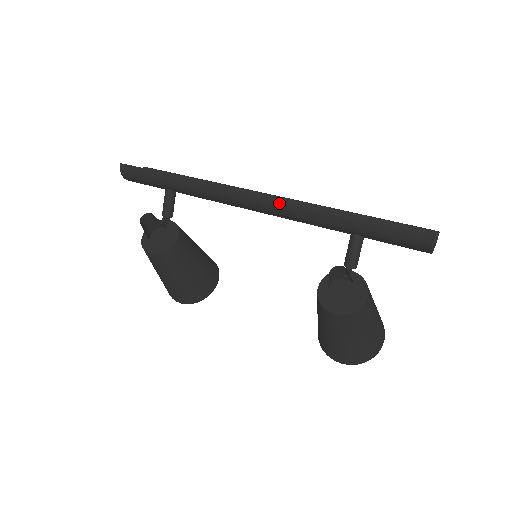
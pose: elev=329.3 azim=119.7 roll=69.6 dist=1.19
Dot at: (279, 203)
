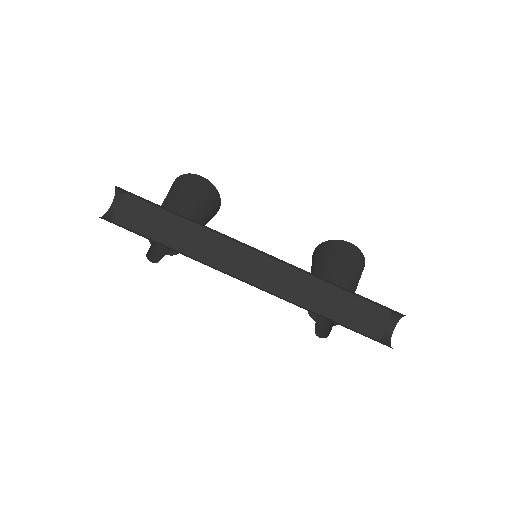
Dot at: (273, 294)
